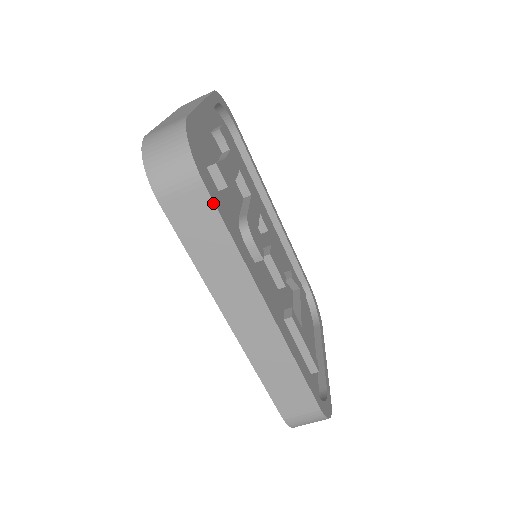
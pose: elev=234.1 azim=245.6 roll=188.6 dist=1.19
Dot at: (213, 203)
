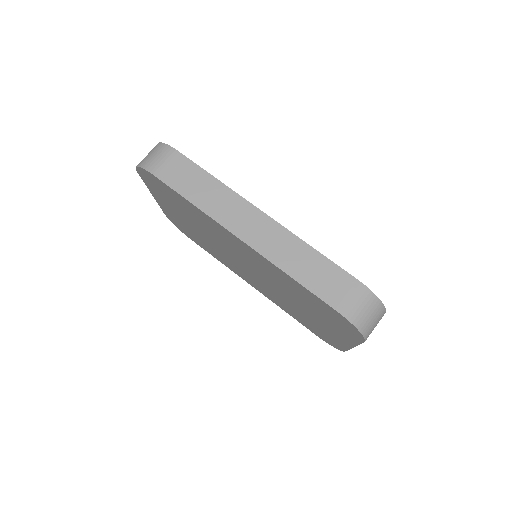
Dot at: (188, 159)
